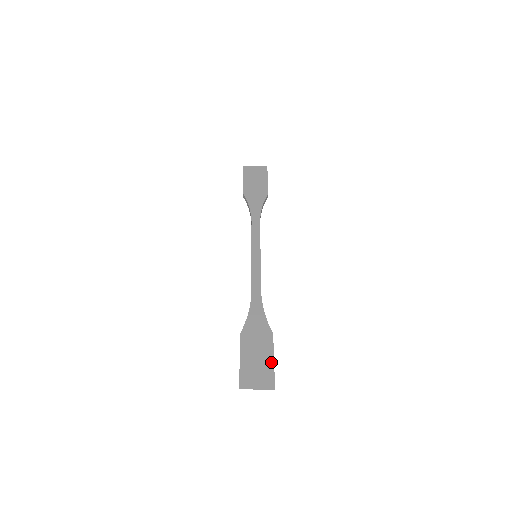
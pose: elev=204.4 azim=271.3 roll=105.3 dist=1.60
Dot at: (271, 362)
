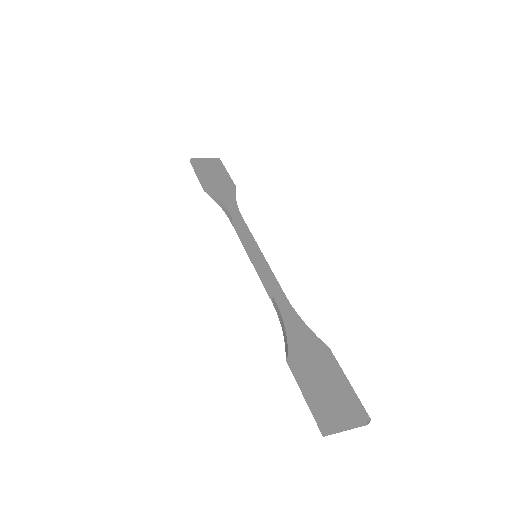
Dot at: (348, 386)
